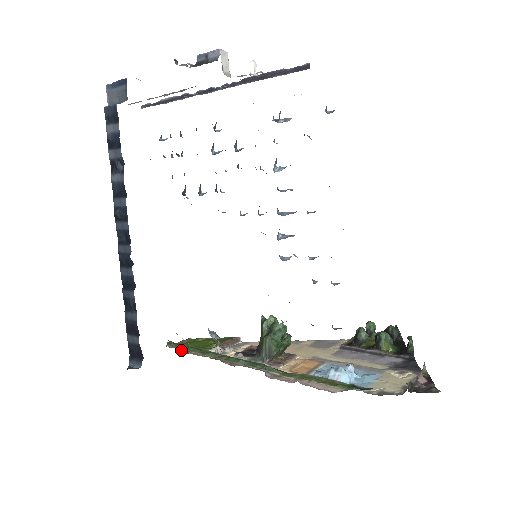
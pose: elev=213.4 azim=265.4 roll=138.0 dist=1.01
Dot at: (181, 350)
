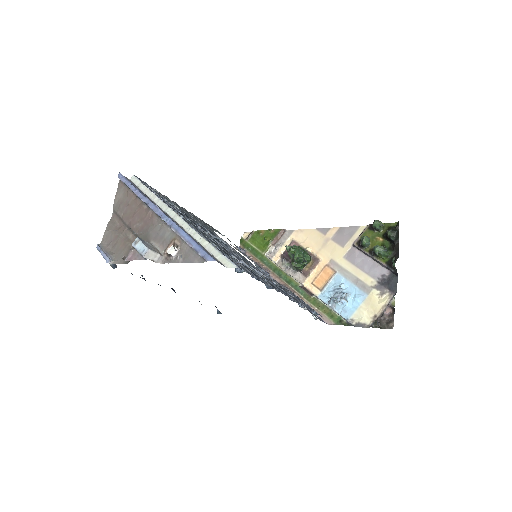
Dot at: (248, 253)
